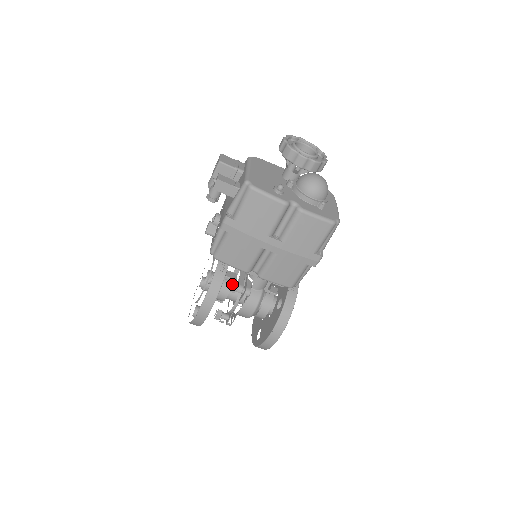
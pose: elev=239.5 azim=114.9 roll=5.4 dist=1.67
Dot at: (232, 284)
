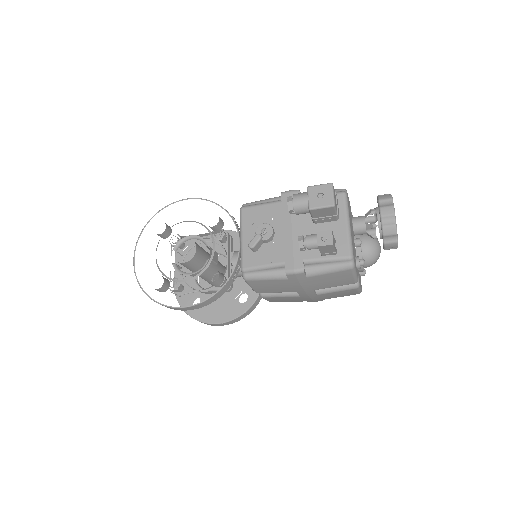
Dot at: occluded
